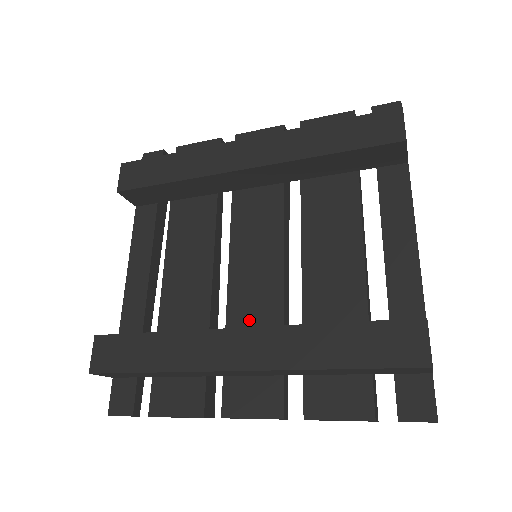
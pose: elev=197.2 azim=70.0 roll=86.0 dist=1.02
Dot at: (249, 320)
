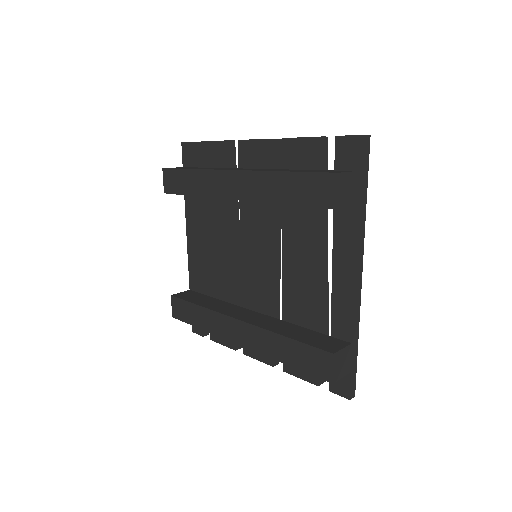
Dot at: (254, 301)
